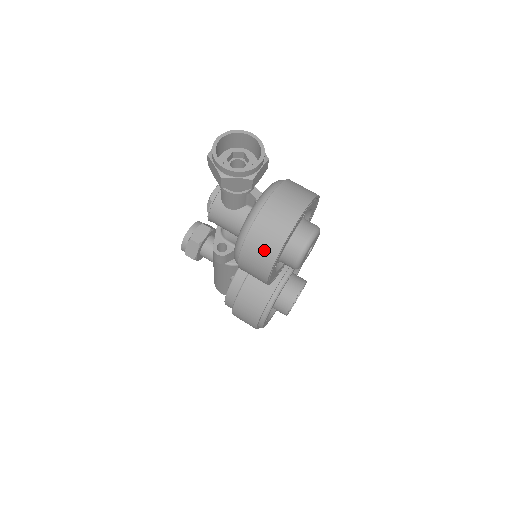
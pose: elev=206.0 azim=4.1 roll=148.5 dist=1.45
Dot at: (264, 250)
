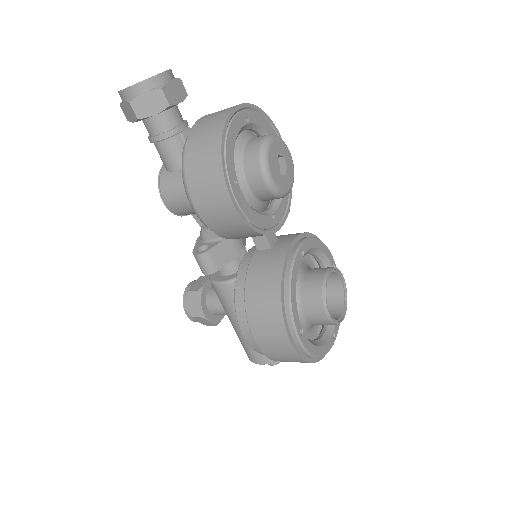
Dot at: (206, 156)
